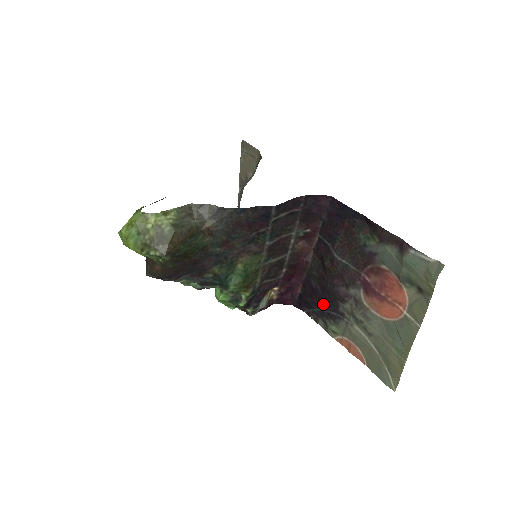
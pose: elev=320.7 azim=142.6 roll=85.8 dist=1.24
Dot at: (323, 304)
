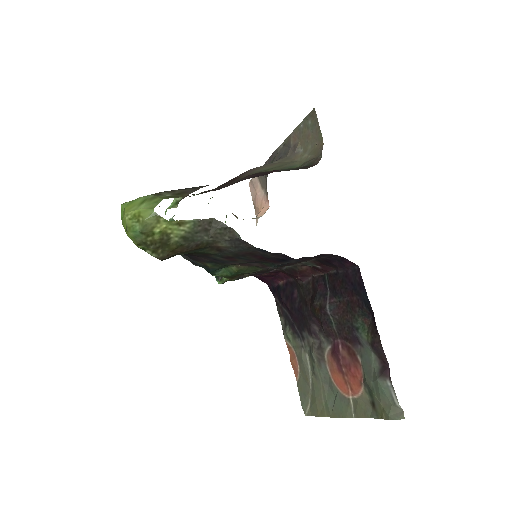
Dot at: (293, 315)
